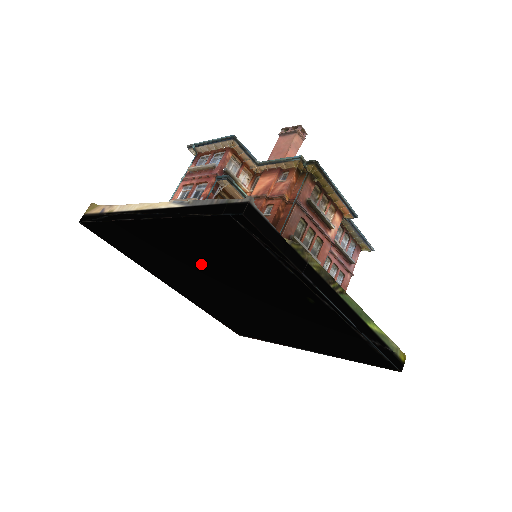
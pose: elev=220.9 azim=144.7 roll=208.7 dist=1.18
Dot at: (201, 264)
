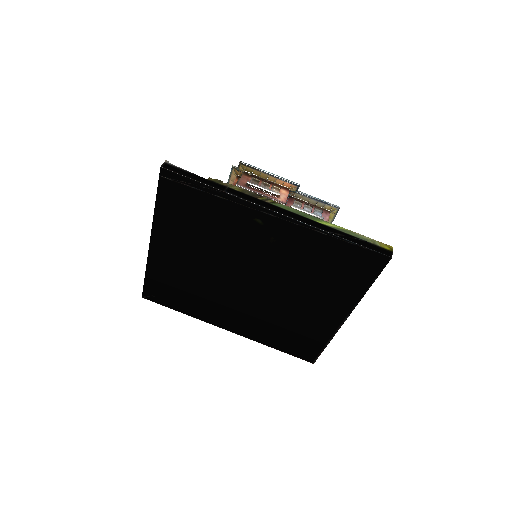
Dot at: (202, 260)
